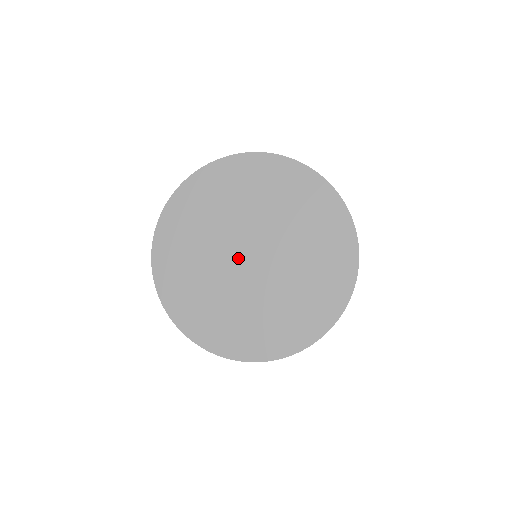
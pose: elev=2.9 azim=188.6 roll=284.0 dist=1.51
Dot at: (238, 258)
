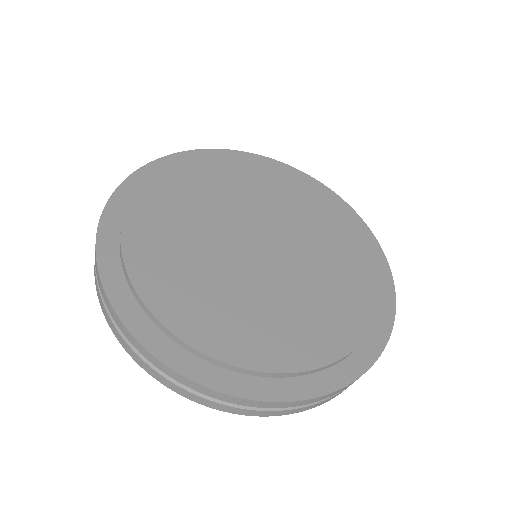
Dot at: (254, 258)
